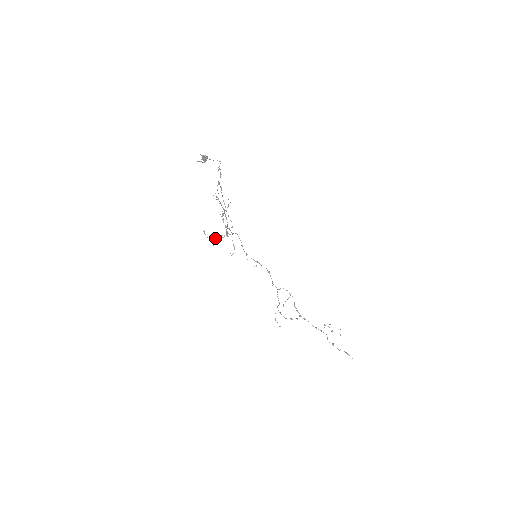
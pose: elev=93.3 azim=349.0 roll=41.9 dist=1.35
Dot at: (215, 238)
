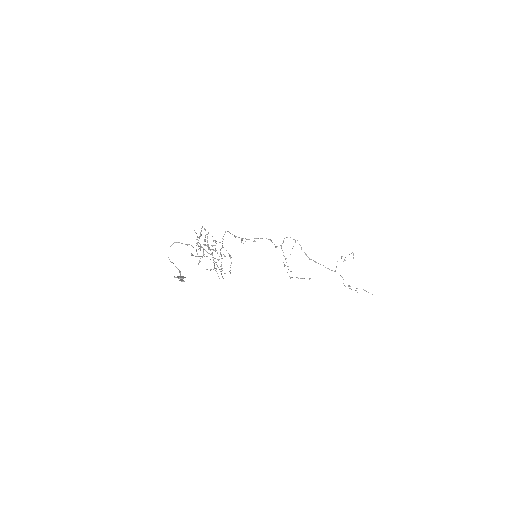
Dot at: occluded
